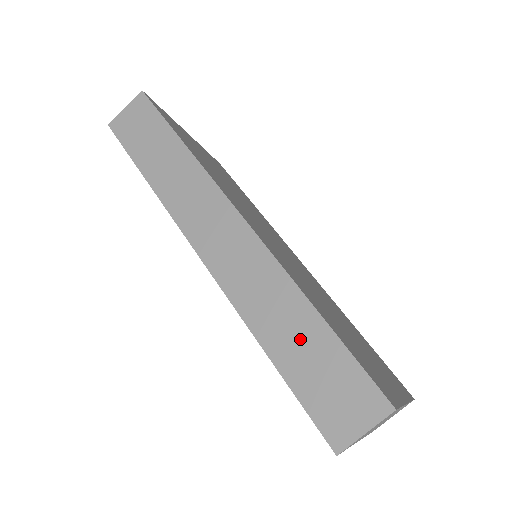
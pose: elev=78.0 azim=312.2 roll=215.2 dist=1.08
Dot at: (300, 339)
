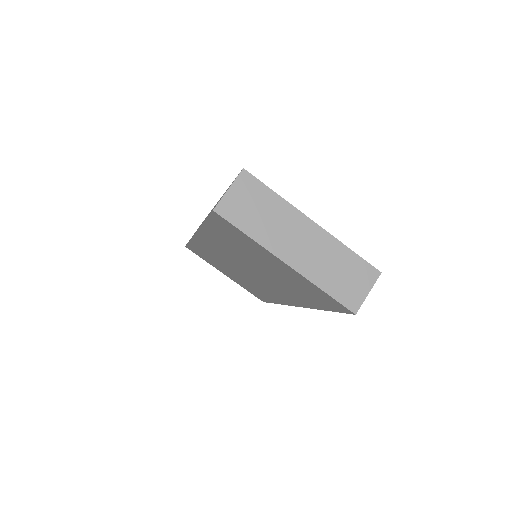
Dot at: occluded
